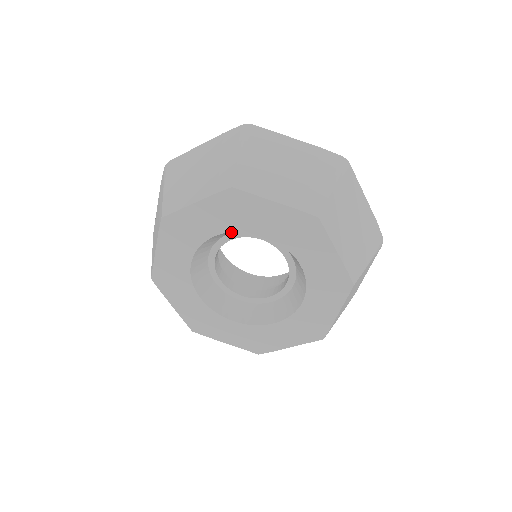
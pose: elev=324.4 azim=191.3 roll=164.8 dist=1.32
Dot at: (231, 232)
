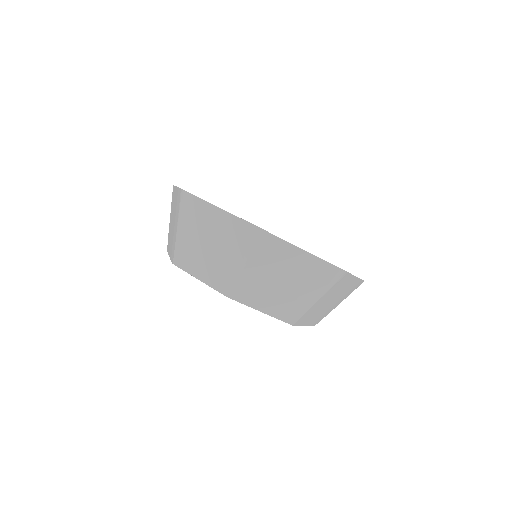
Dot at: occluded
